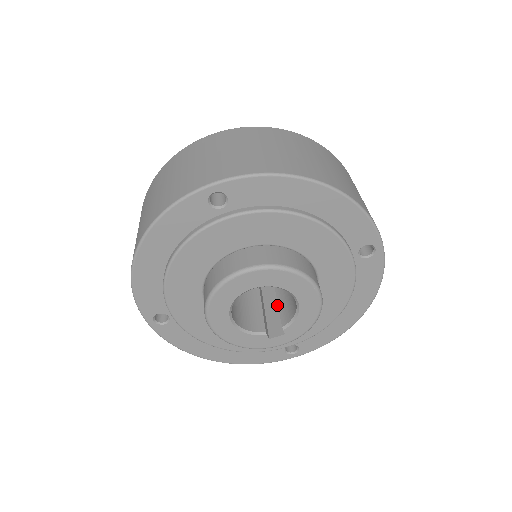
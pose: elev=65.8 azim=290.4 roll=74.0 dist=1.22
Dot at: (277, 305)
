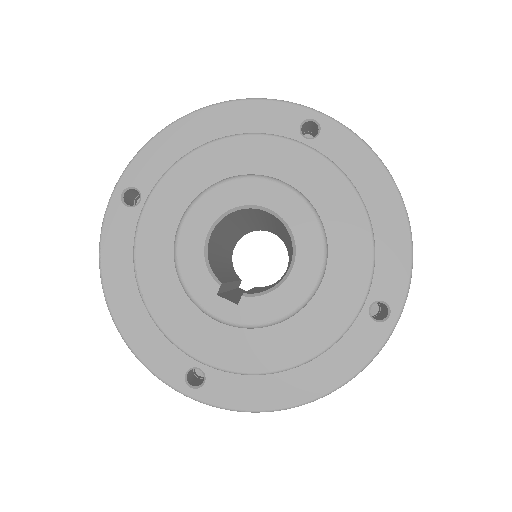
Dot at: occluded
